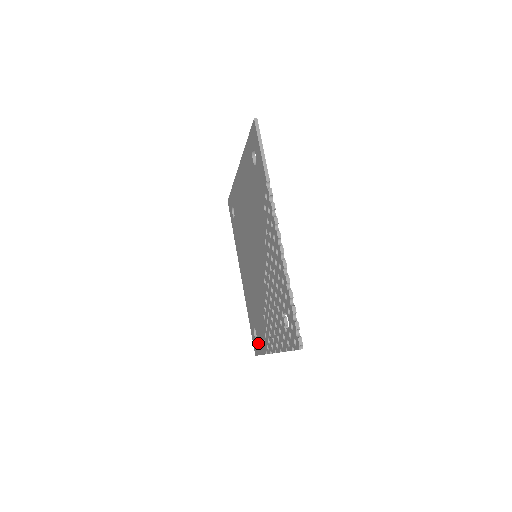
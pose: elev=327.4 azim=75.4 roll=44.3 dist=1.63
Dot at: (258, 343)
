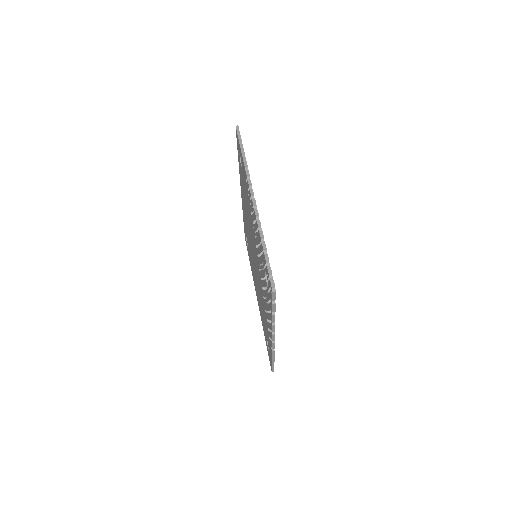
Dot at: (269, 351)
